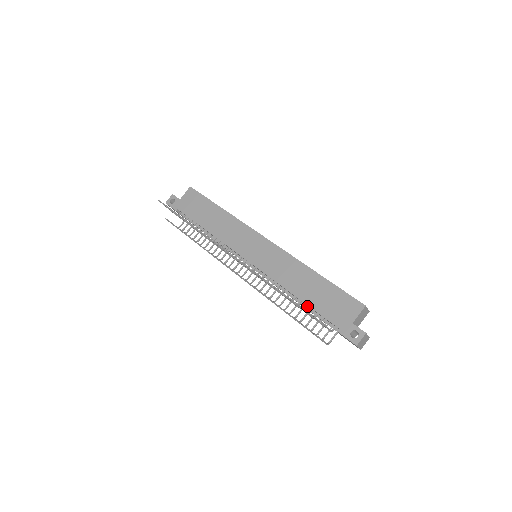
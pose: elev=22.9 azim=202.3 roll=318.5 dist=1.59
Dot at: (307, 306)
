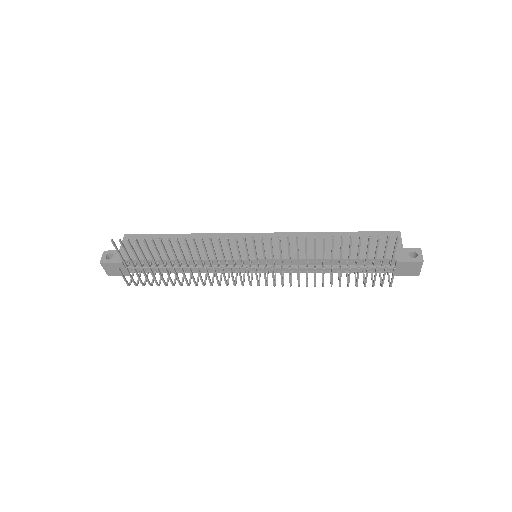
Dot at: (346, 265)
